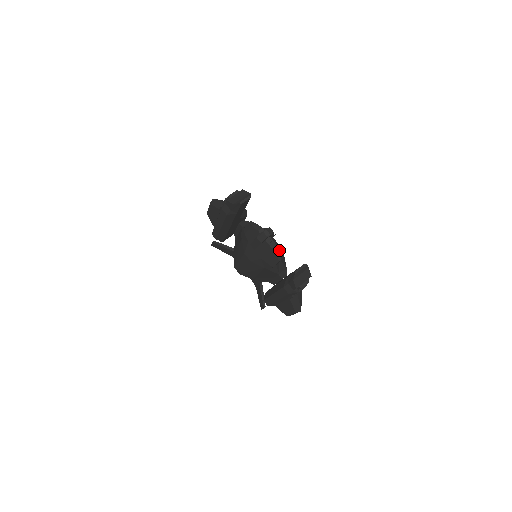
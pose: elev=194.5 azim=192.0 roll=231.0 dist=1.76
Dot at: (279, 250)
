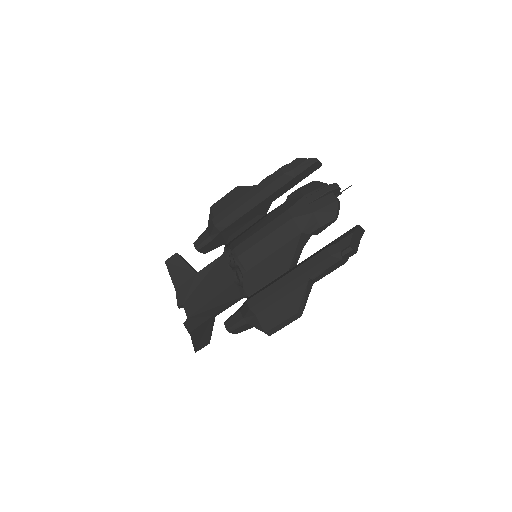
Dot at: occluded
